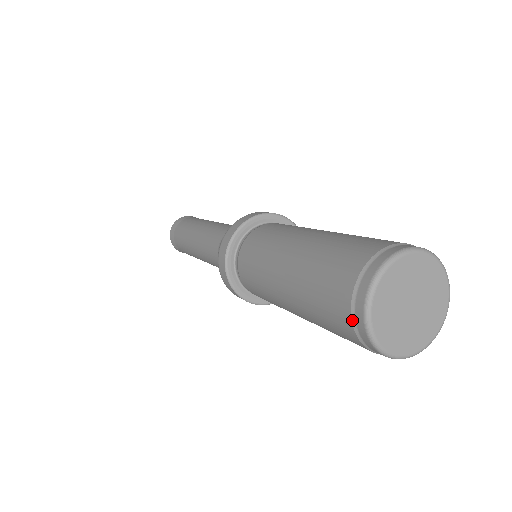
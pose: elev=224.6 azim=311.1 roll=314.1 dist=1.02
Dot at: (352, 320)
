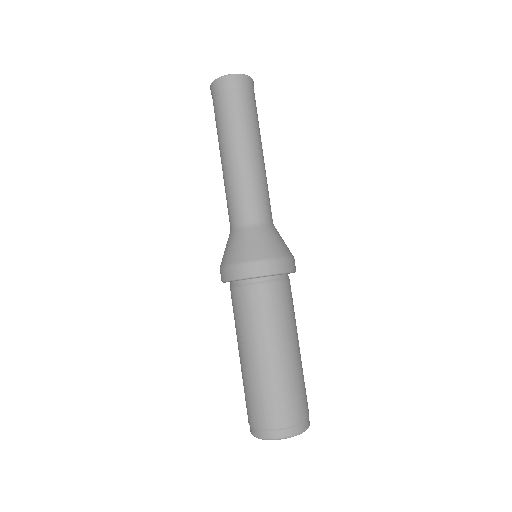
Dot at: (252, 427)
